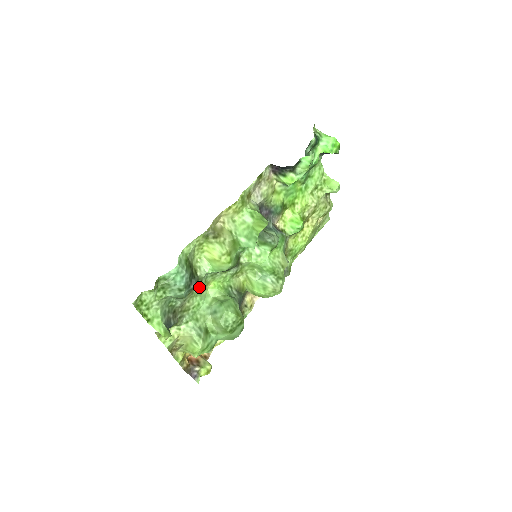
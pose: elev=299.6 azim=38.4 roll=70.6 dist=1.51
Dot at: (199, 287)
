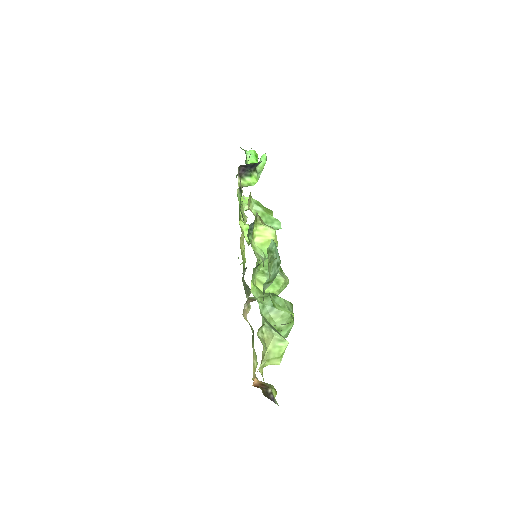
Dot at: occluded
